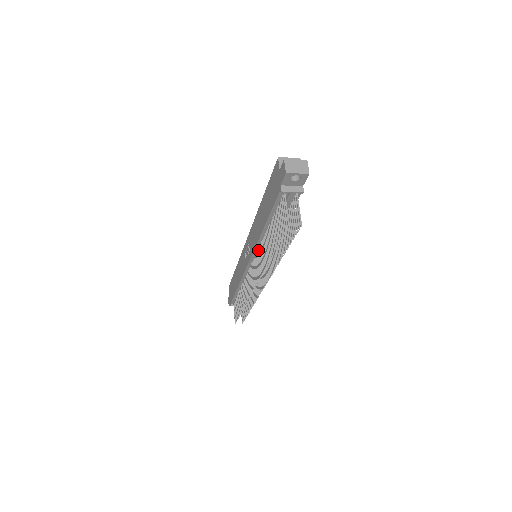
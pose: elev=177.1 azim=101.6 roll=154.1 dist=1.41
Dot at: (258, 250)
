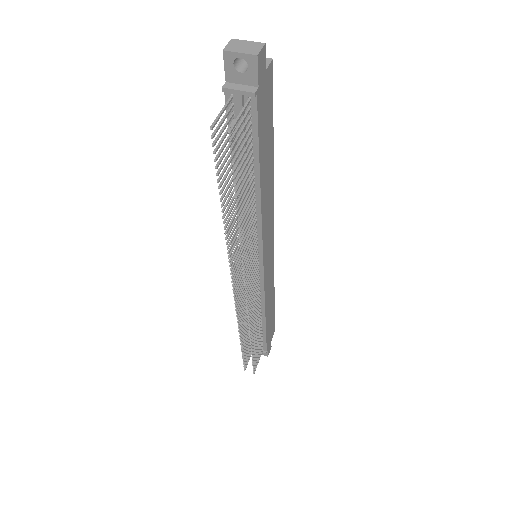
Dot at: occluded
